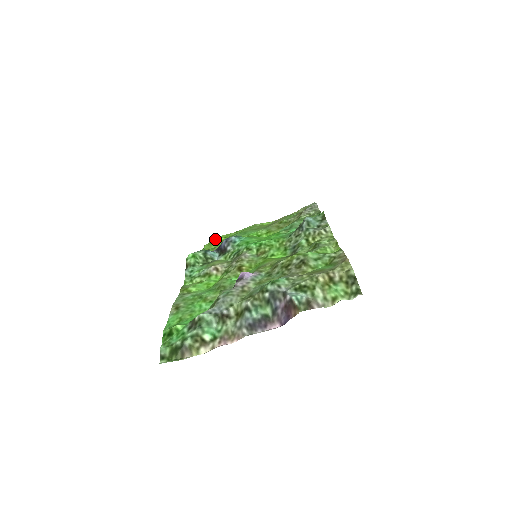
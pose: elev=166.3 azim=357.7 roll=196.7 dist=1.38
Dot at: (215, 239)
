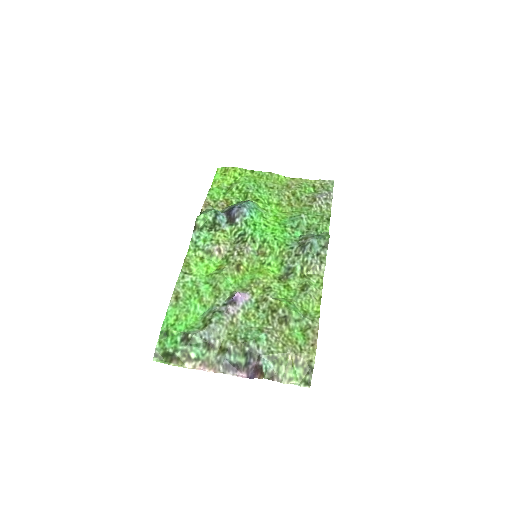
Dot at: (230, 170)
